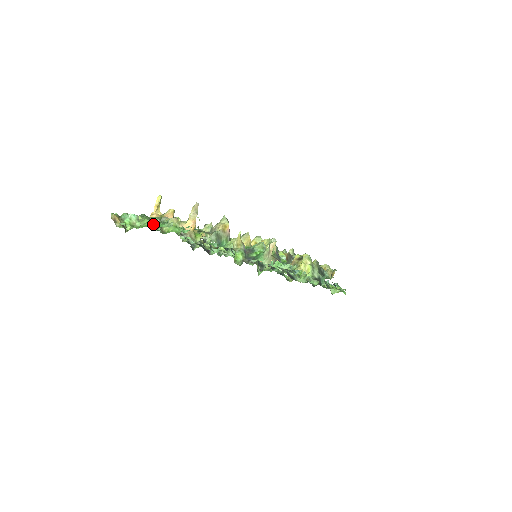
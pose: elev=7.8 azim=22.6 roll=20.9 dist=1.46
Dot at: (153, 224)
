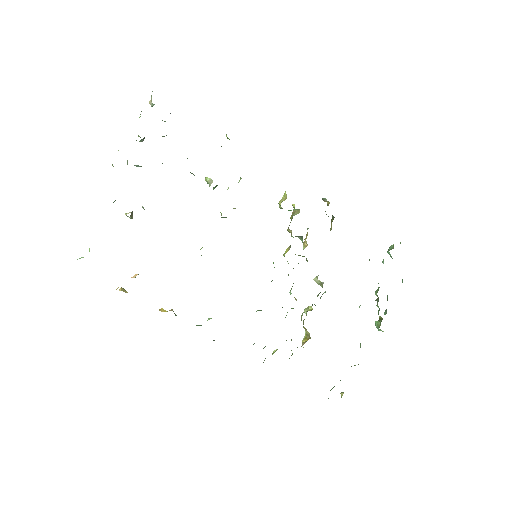
Dot at: occluded
